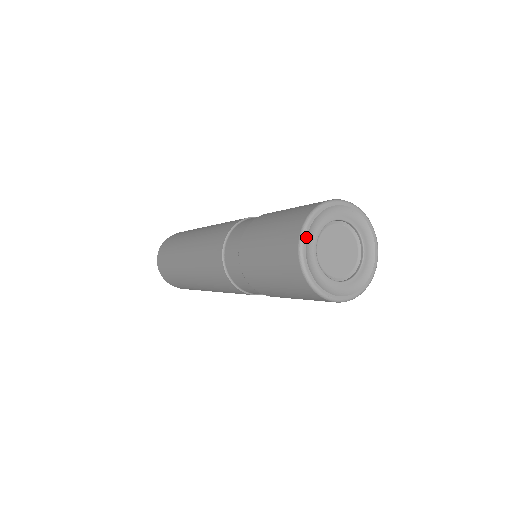
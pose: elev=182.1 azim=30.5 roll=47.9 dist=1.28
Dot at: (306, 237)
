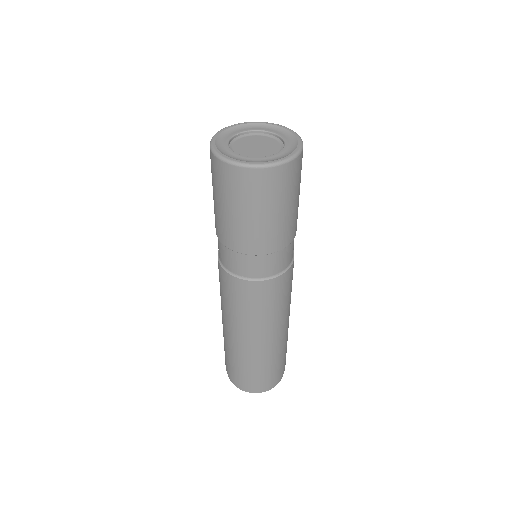
Dot at: (221, 154)
